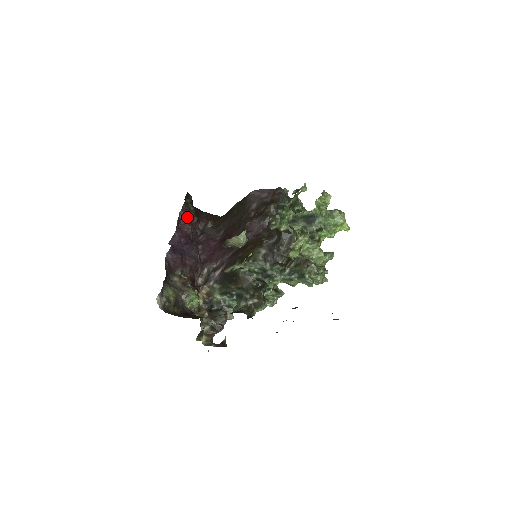
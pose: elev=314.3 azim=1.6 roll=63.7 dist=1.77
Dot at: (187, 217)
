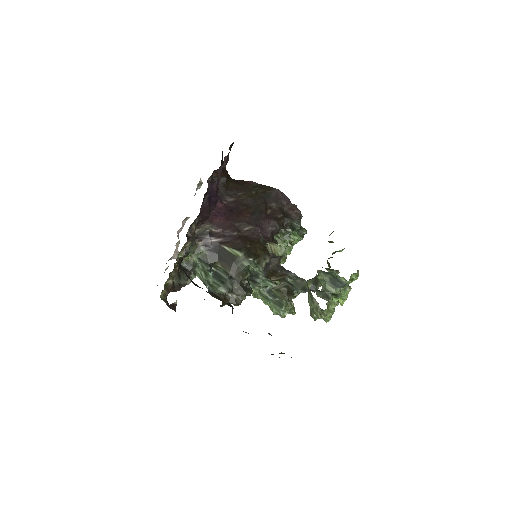
Dot at: occluded
